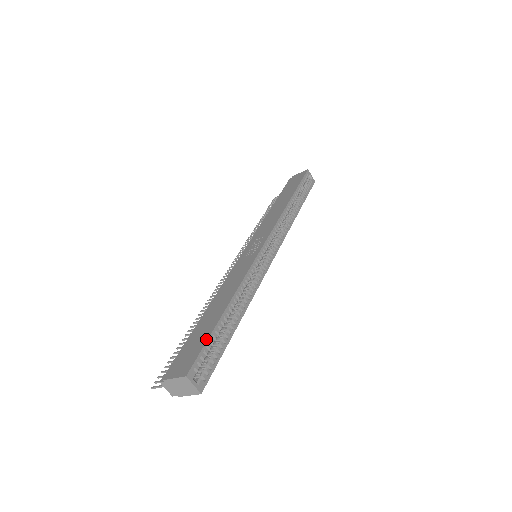
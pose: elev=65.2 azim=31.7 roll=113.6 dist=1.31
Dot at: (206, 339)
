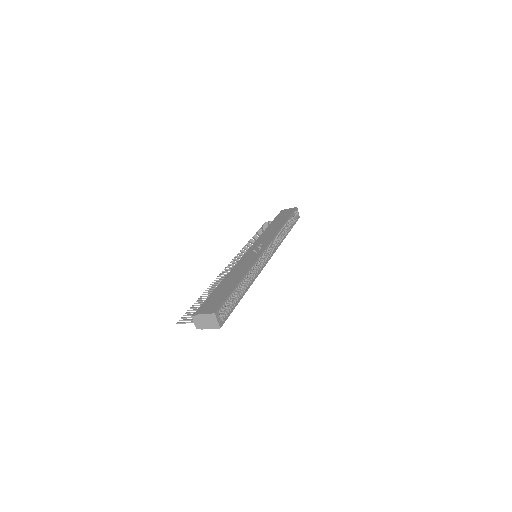
Dot at: (227, 296)
